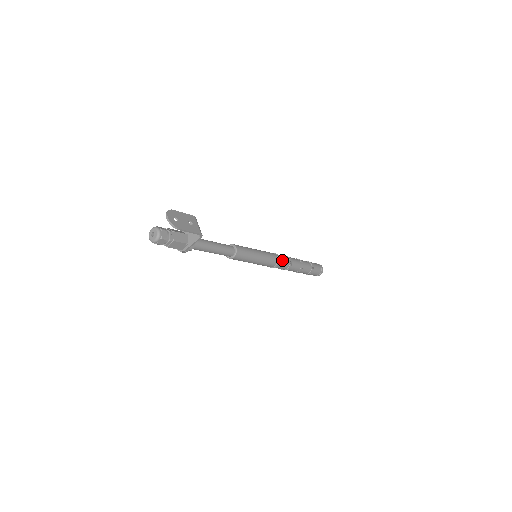
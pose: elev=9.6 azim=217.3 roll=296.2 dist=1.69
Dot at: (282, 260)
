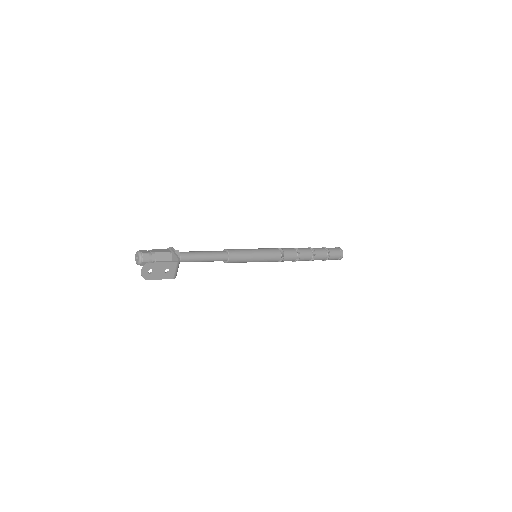
Dot at: (285, 260)
